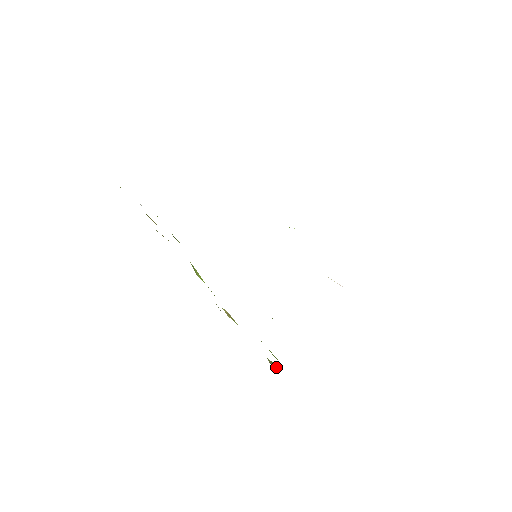
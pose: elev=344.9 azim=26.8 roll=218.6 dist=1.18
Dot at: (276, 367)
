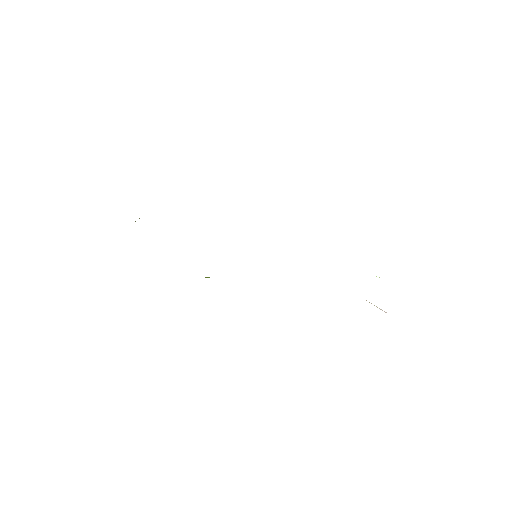
Dot at: occluded
